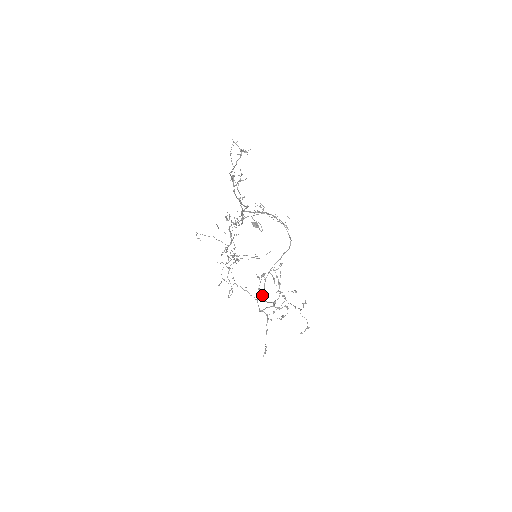
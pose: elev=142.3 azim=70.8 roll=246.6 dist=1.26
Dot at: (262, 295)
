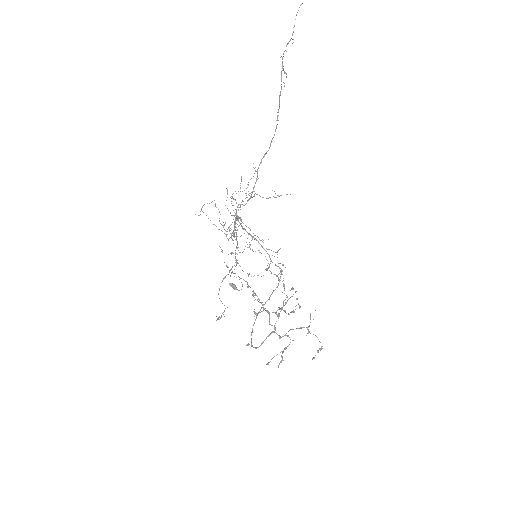
Dot at: occluded
